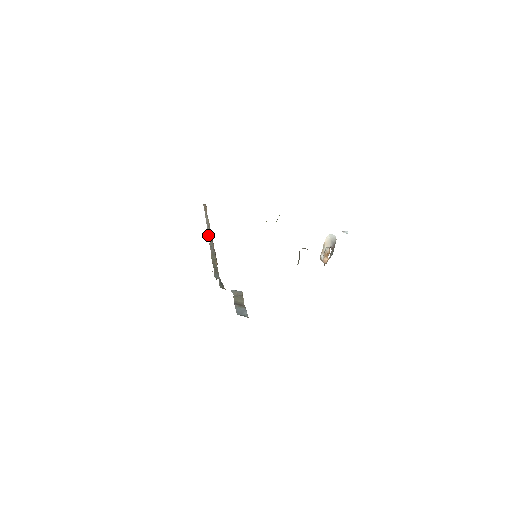
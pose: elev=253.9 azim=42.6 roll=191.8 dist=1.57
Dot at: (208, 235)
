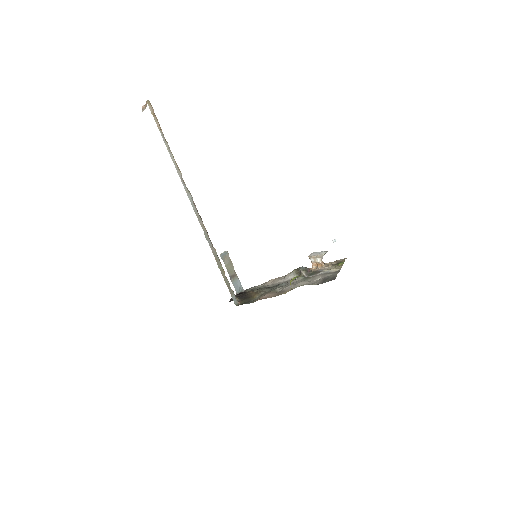
Dot at: (195, 212)
